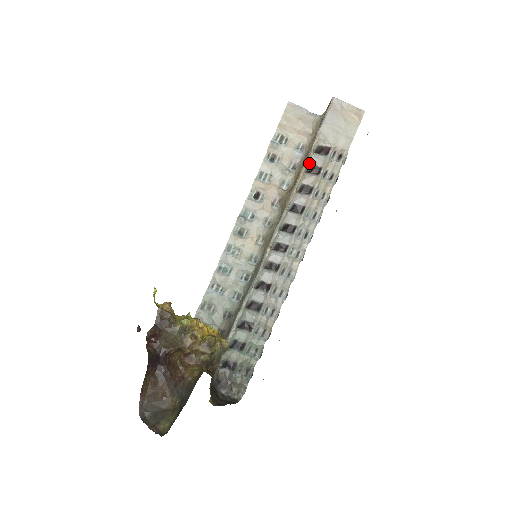
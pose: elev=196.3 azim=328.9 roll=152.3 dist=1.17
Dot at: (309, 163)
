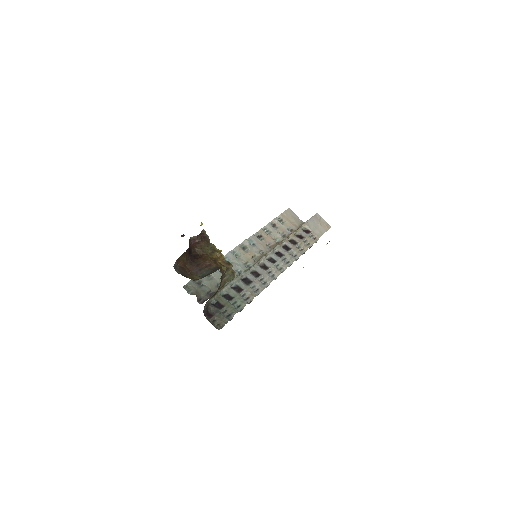
Dot at: (298, 232)
